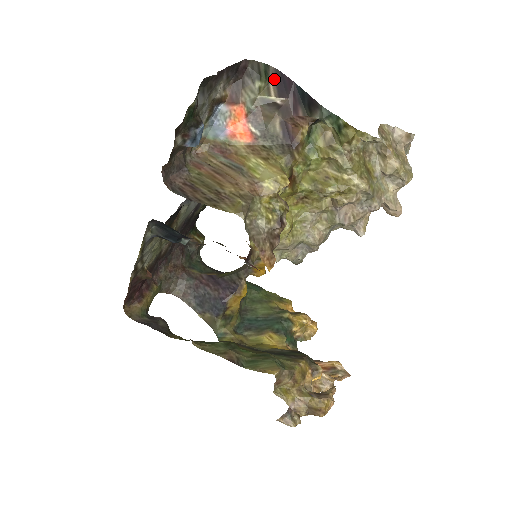
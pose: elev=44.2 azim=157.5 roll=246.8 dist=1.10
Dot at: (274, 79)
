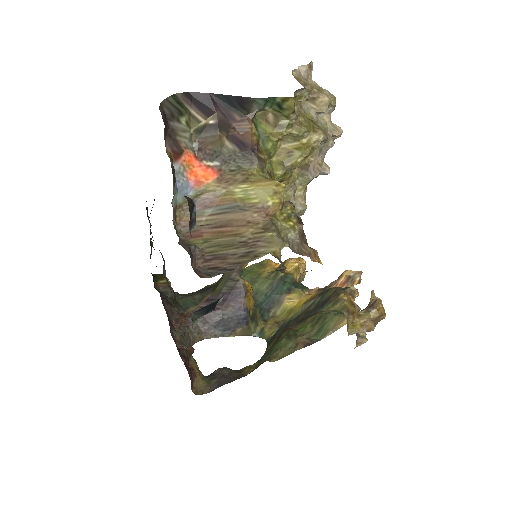
Dot at: (190, 104)
